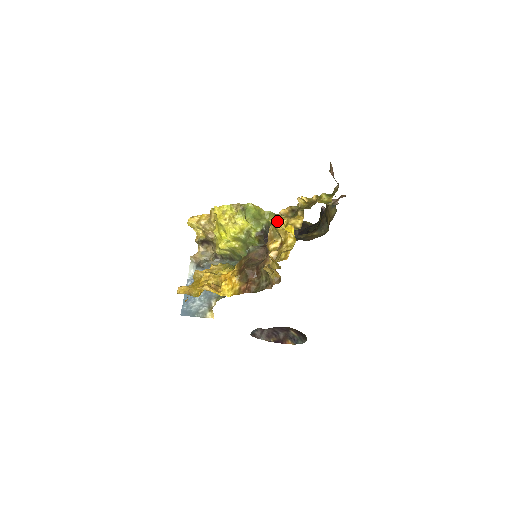
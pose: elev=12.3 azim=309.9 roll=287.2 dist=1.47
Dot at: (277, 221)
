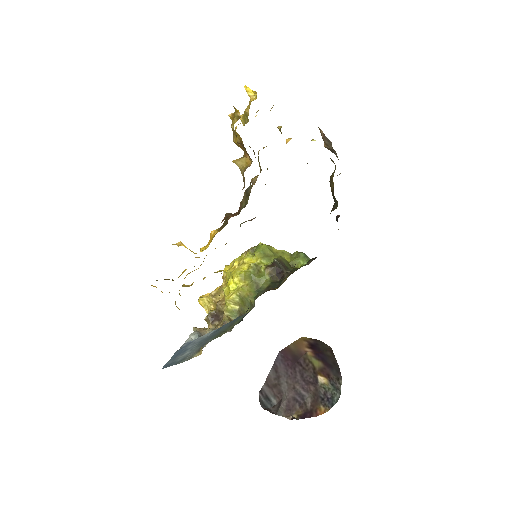
Dot at: occluded
